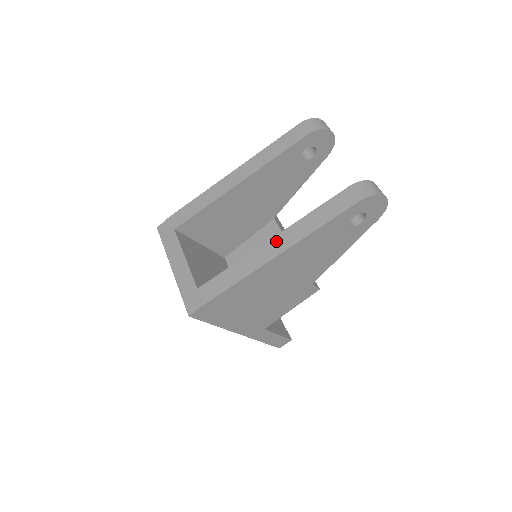
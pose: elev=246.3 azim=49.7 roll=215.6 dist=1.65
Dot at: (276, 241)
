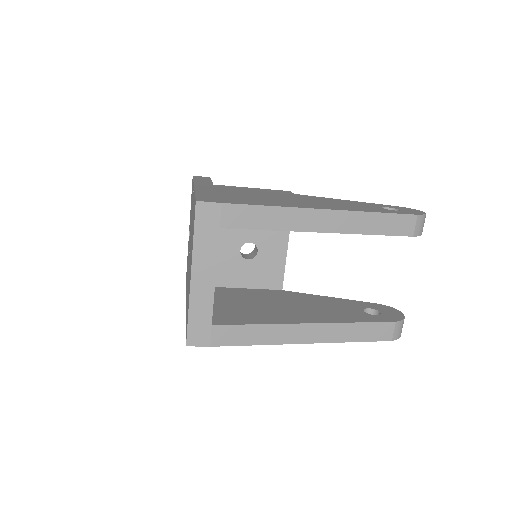
Dot at: (311, 329)
